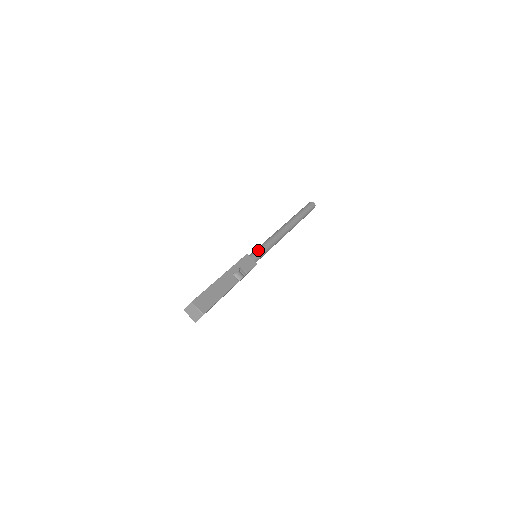
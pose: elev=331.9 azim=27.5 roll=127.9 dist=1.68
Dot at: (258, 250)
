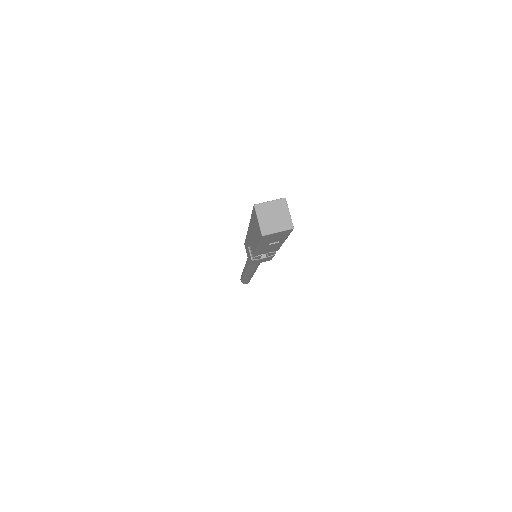
Dot at: occluded
